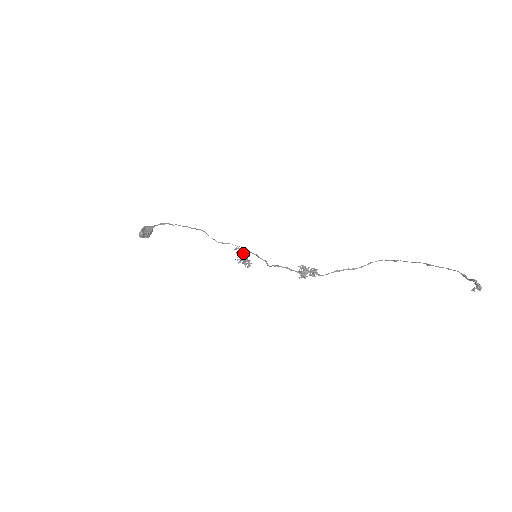
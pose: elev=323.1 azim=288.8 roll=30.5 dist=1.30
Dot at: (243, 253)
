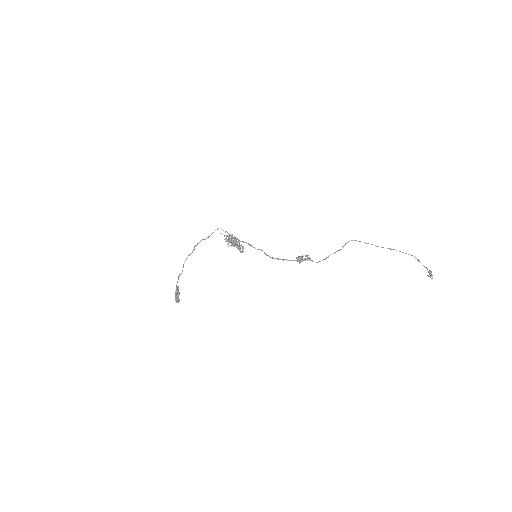
Dot at: (239, 250)
